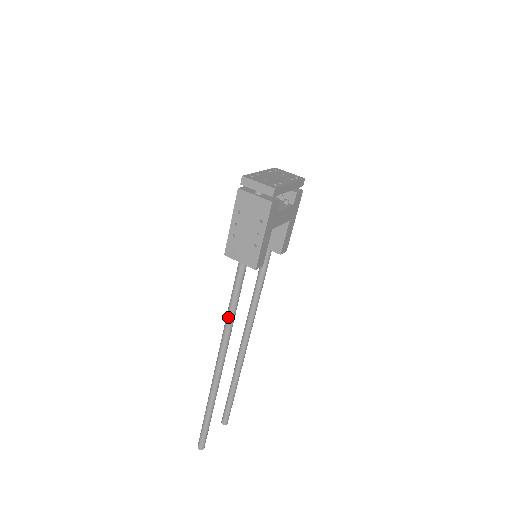
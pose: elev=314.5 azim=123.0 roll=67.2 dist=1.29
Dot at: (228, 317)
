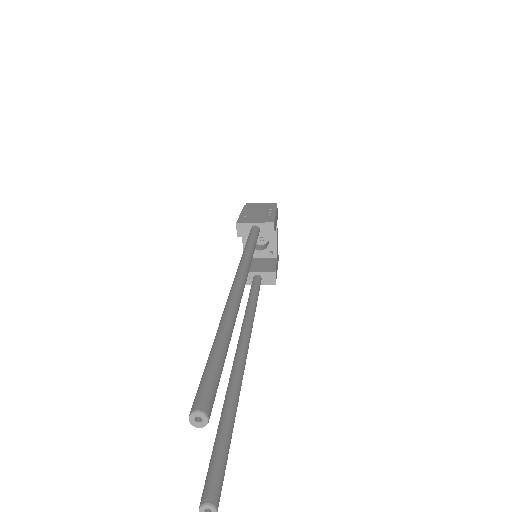
Dot at: (247, 248)
